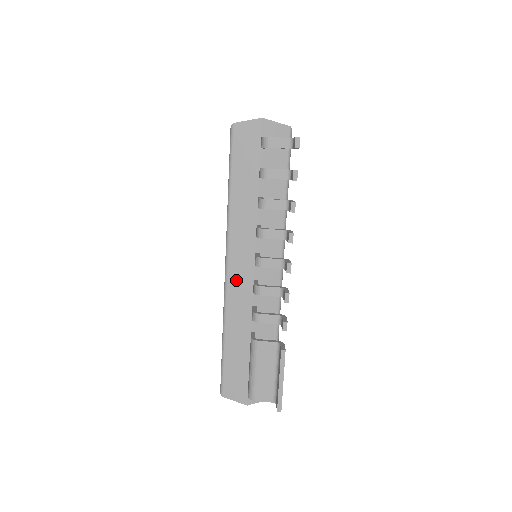
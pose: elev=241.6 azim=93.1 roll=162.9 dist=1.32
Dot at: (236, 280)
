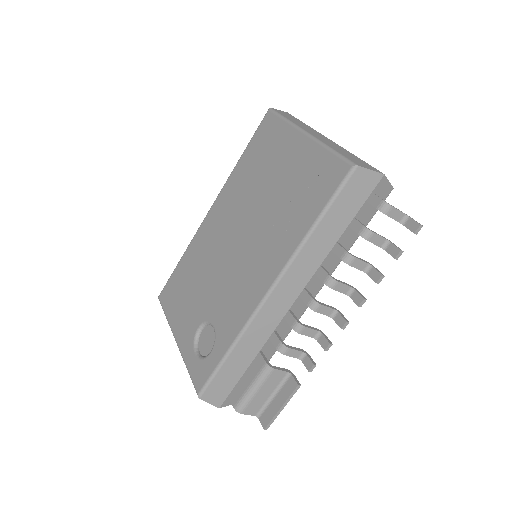
Dot at: (273, 306)
